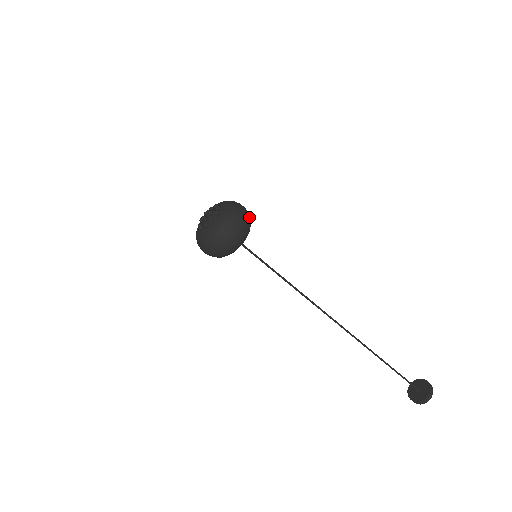
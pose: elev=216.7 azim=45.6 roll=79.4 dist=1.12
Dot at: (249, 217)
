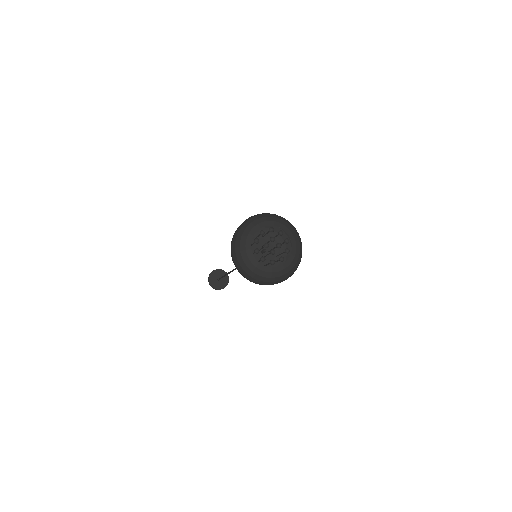
Dot at: occluded
